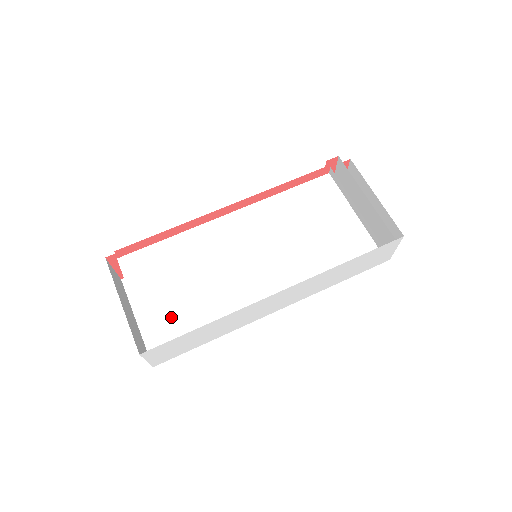
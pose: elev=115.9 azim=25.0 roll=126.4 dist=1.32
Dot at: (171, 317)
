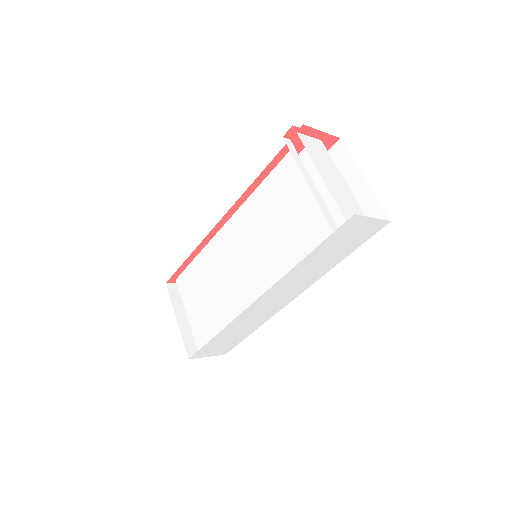
Dot at: (205, 326)
